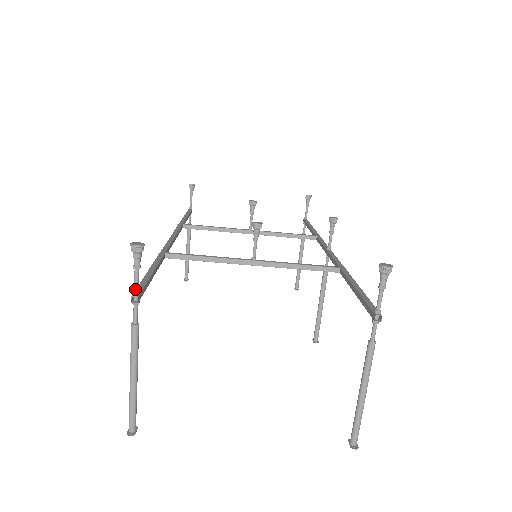
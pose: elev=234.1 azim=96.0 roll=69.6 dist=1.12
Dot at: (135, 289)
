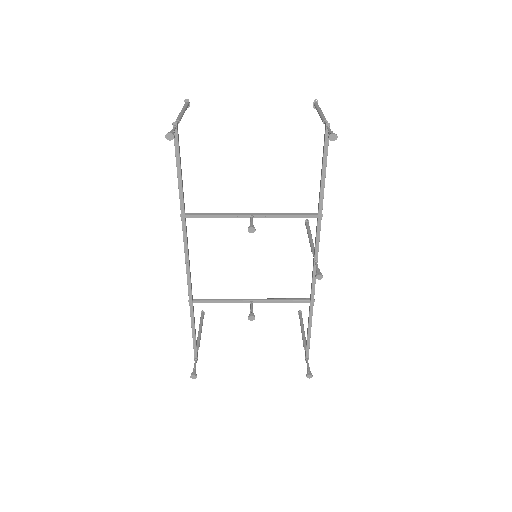
Dot at: (195, 362)
